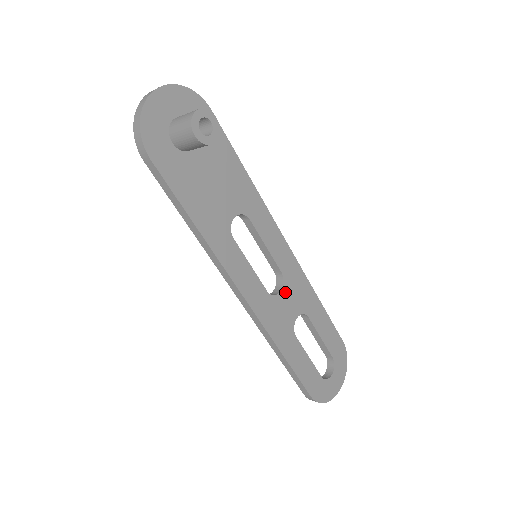
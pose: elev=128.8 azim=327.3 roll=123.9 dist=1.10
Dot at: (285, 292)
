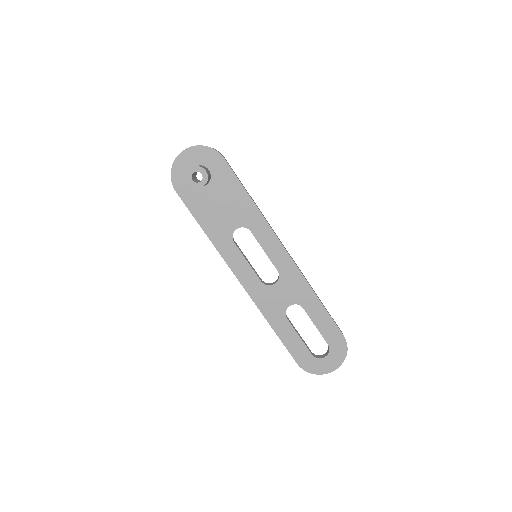
Dot at: (280, 285)
